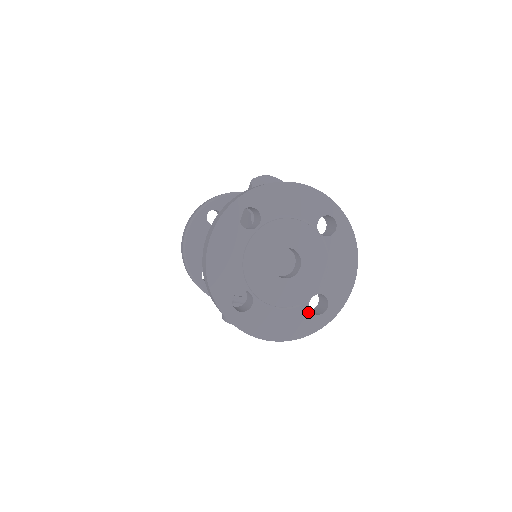
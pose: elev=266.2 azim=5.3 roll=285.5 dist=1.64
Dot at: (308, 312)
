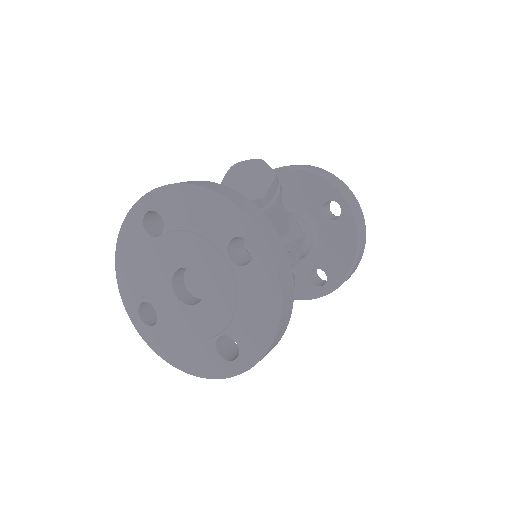
Dot at: (214, 352)
